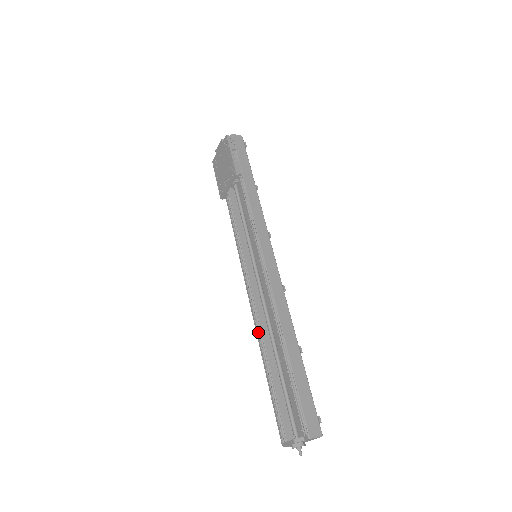
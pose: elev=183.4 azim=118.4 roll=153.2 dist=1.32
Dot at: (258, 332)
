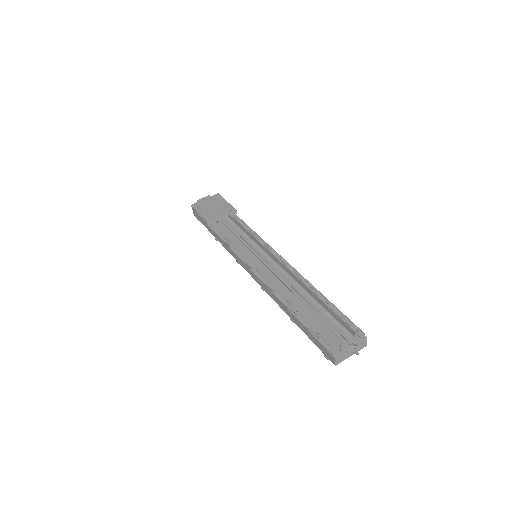
Dot at: occluded
